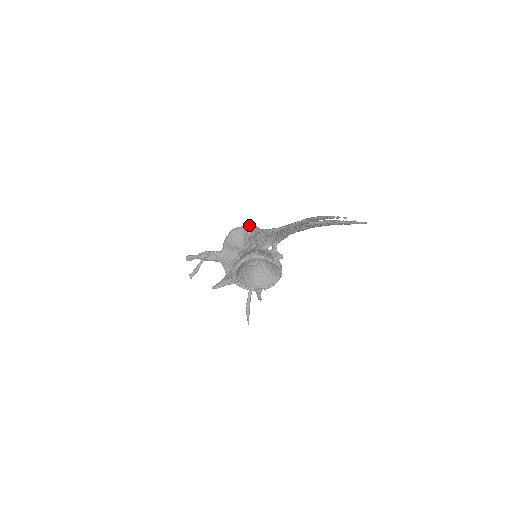
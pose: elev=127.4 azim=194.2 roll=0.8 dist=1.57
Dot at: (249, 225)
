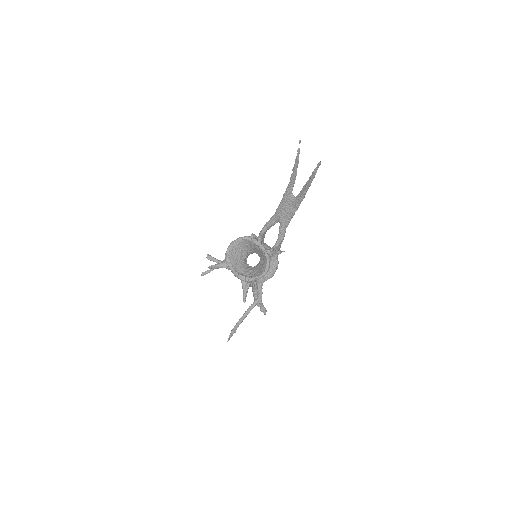
Dot at: occluded
